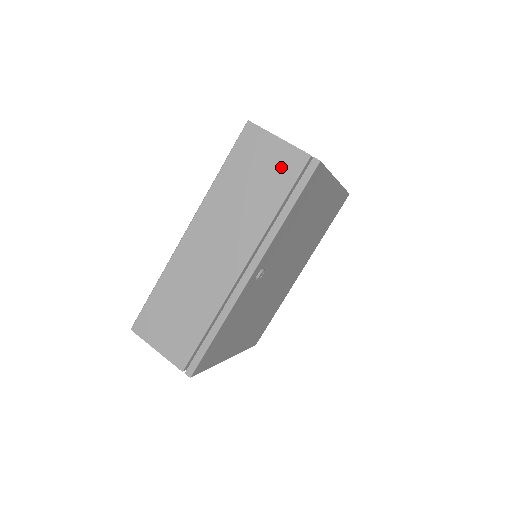
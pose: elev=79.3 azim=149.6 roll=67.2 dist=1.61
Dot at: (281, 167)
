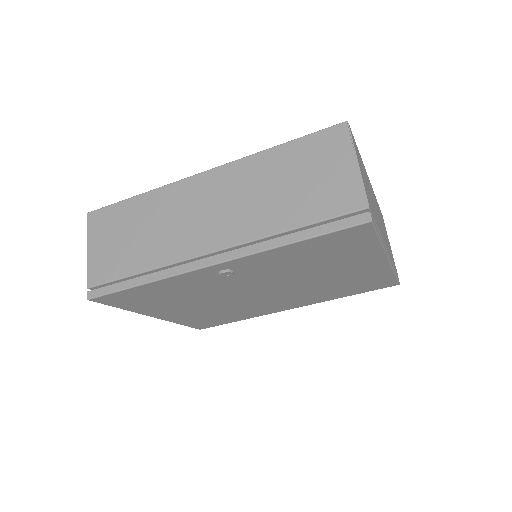
Dot at: (332, 192)
